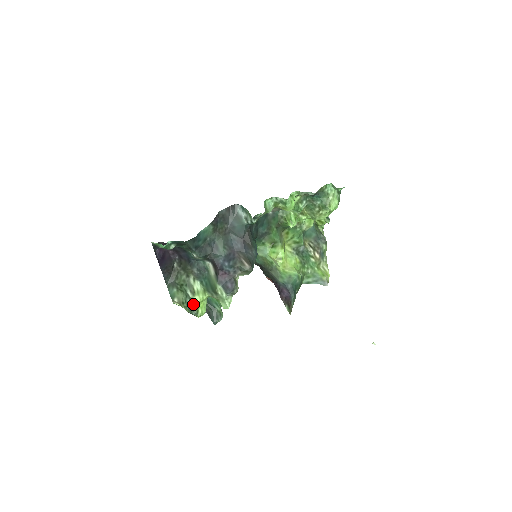
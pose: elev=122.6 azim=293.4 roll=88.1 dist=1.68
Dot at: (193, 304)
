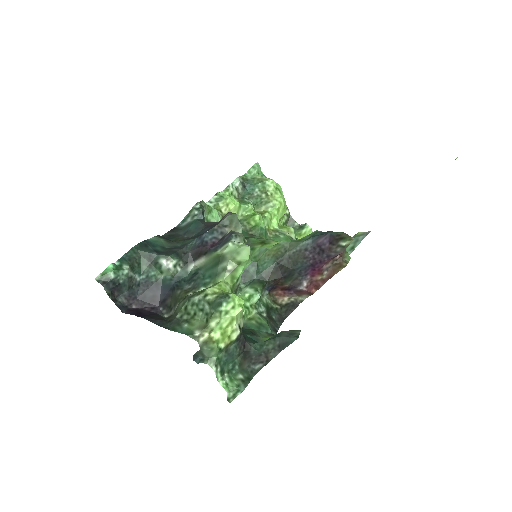
Dot at: (212, 296)
